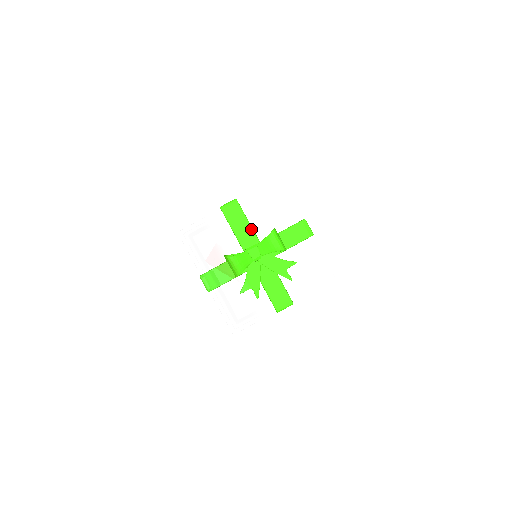
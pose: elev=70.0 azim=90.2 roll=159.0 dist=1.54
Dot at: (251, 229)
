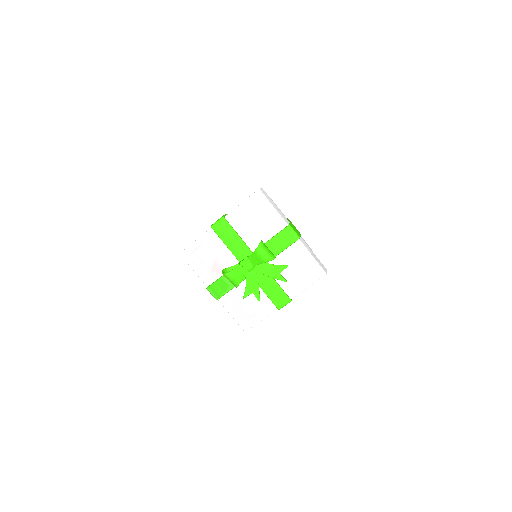
Dot at: (242, 242)
